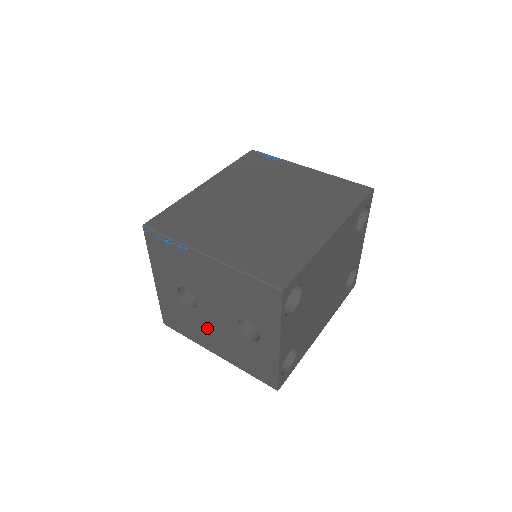
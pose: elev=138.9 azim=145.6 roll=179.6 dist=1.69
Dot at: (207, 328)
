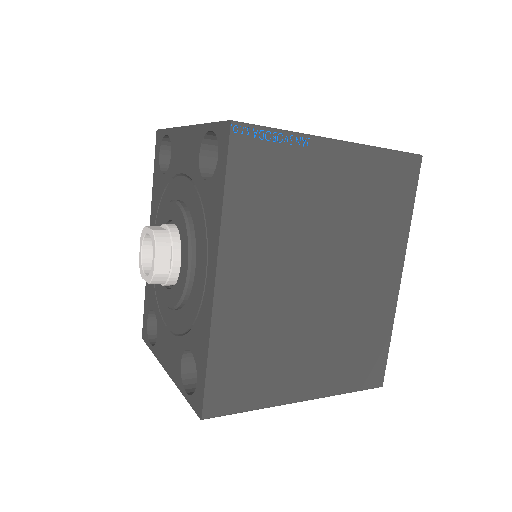
Dot at: occluded
